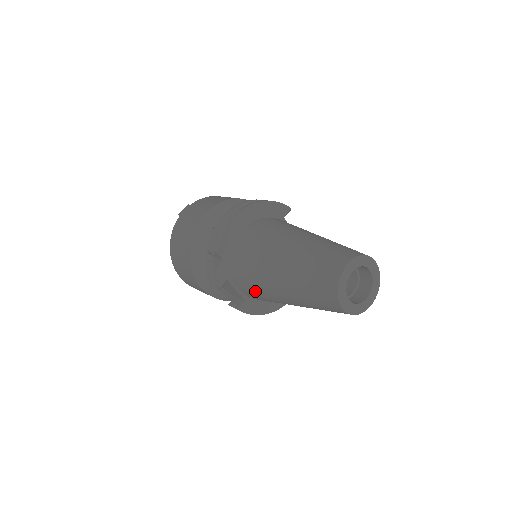
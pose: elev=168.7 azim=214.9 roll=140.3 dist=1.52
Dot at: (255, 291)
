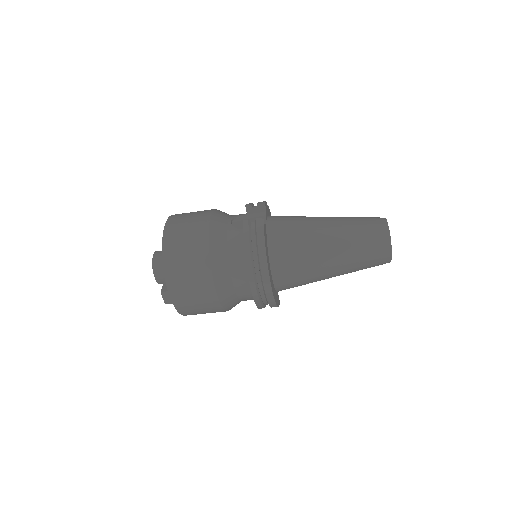
Dot at: (290, 220)
